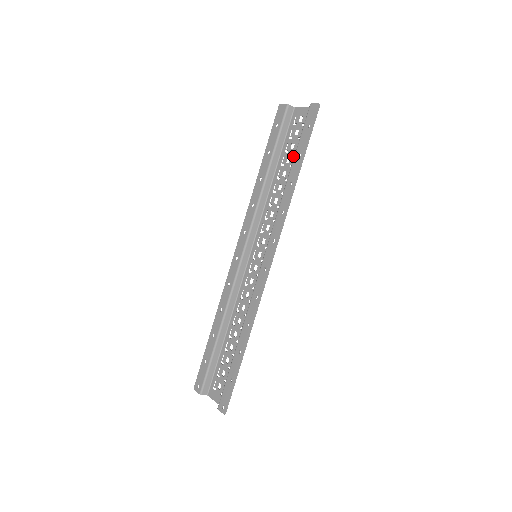
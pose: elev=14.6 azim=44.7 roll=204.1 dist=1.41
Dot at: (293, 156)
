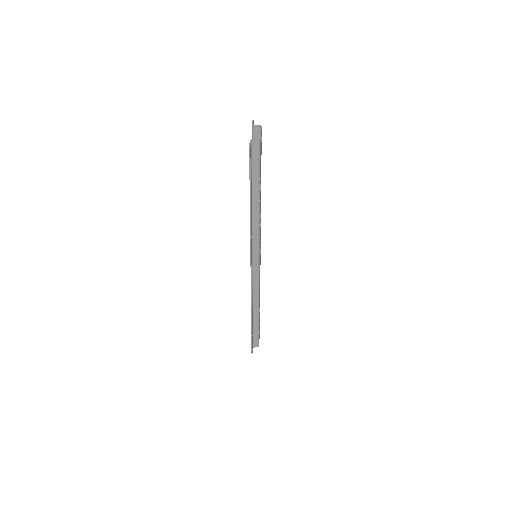
Dot at: occluded
